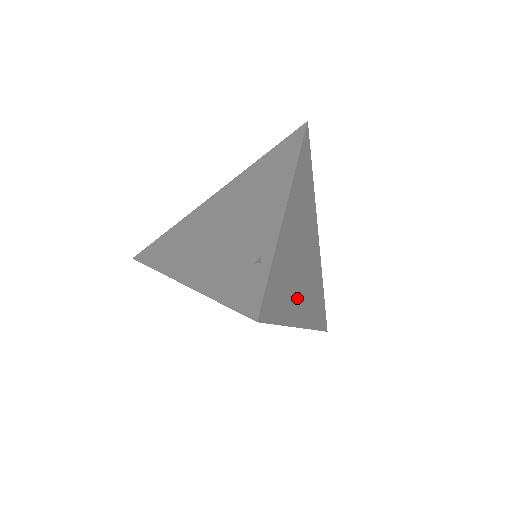
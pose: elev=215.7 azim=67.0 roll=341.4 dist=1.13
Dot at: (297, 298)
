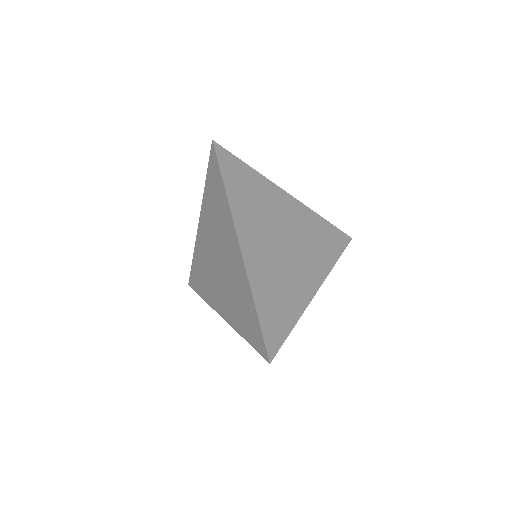
Dot at: (298, 283)
